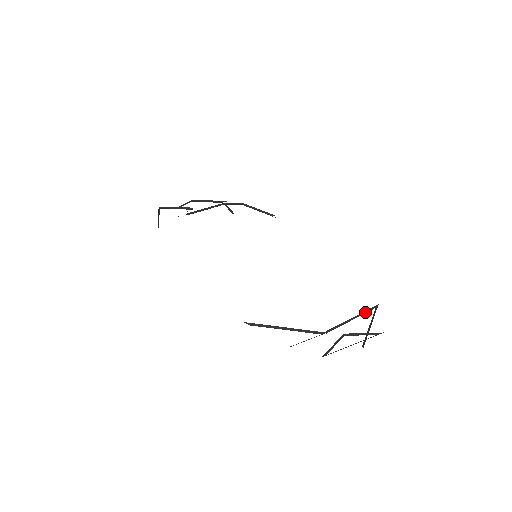
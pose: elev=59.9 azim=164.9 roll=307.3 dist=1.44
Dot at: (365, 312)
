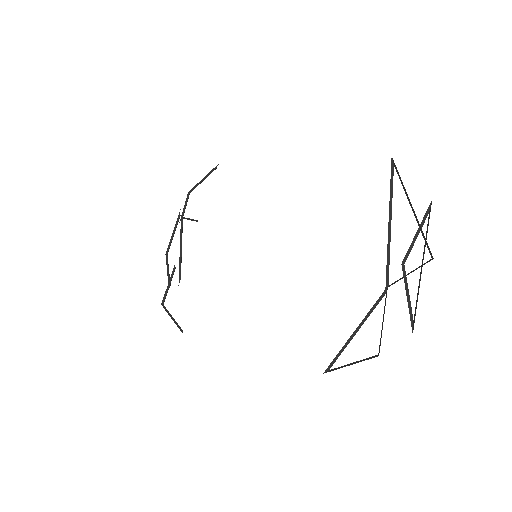
Dot at: (391, 192)
